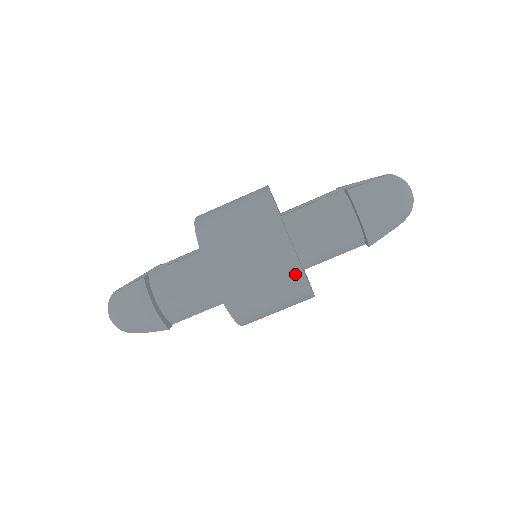
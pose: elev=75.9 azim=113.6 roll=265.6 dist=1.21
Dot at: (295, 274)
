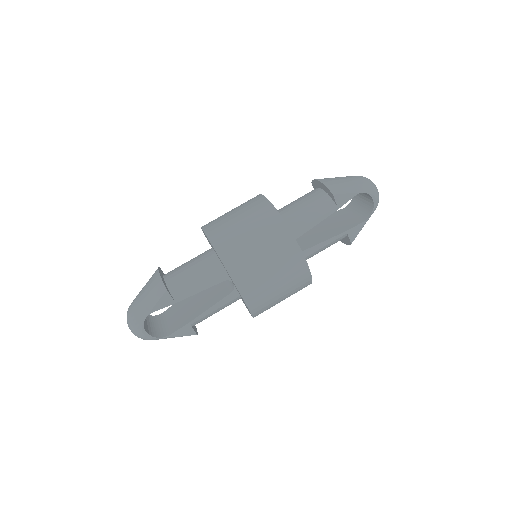
Dot at: (266, 208)
